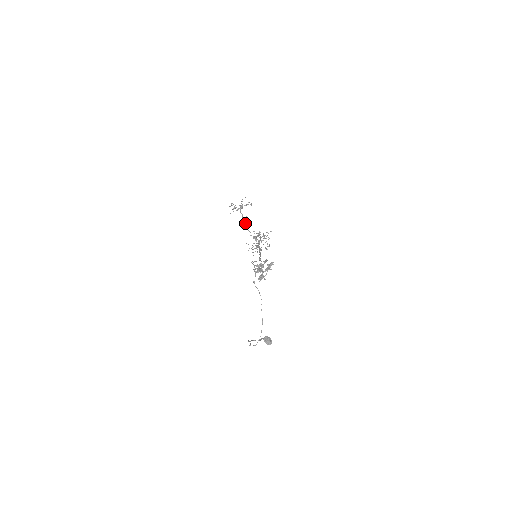
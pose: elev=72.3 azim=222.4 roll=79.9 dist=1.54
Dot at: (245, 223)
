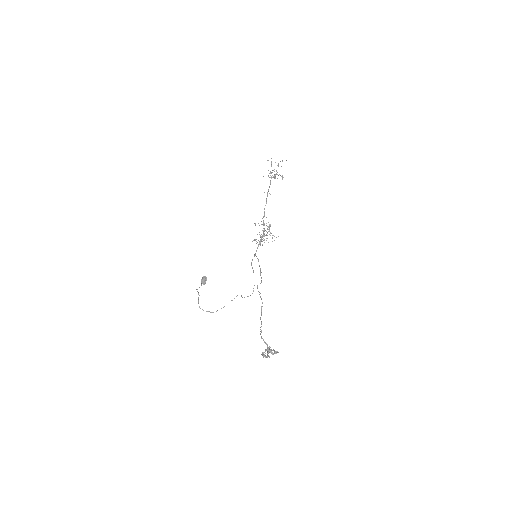
Dot at: occluded
